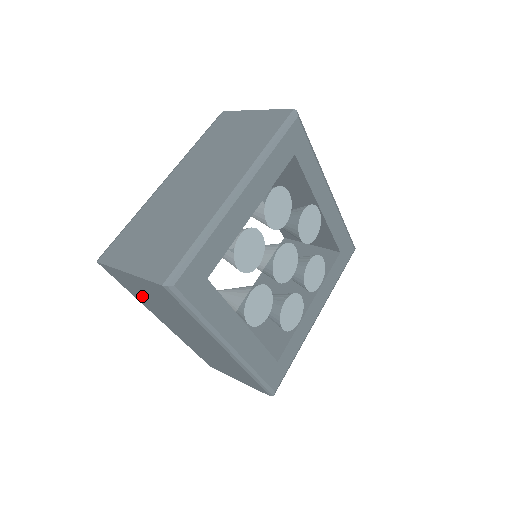
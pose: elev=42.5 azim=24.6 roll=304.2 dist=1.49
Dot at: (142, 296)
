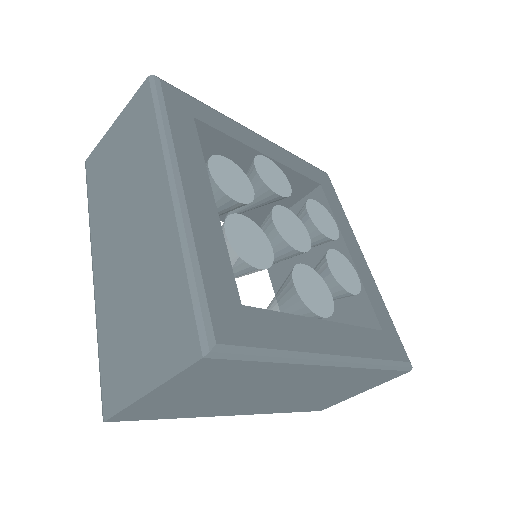
Dot at: (190, 406)
